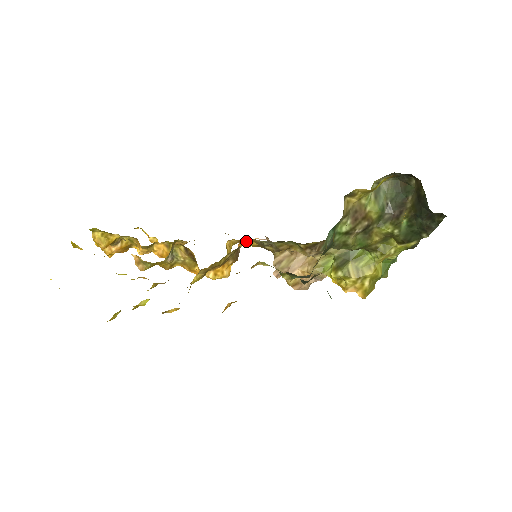
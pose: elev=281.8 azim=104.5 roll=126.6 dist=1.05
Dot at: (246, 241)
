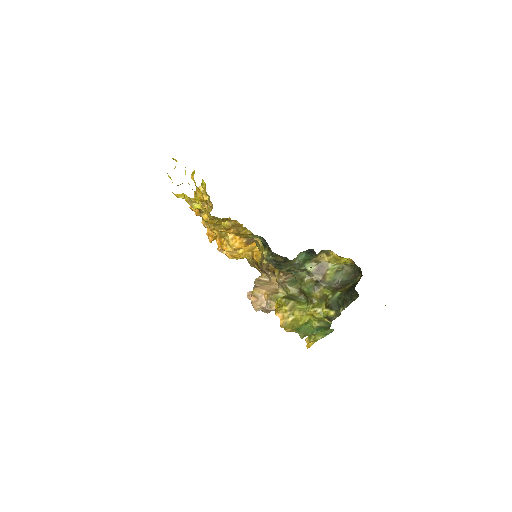
Dot at: (258, 250)
